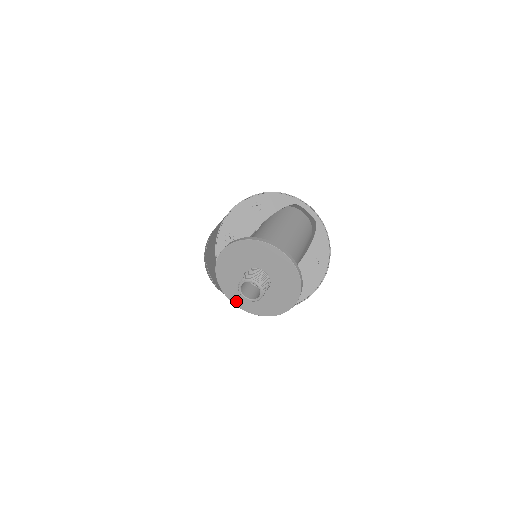
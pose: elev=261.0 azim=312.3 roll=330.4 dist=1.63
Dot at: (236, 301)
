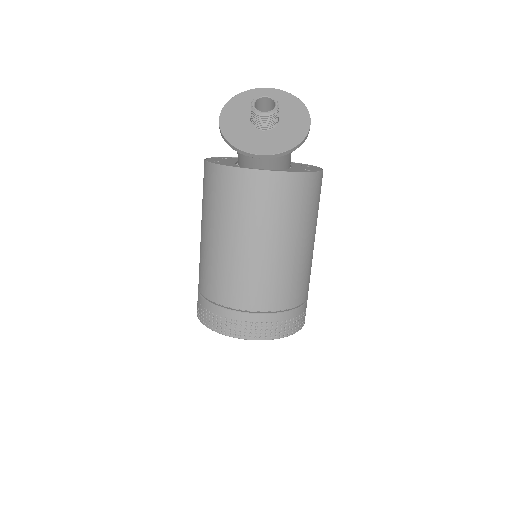
Dot at: (262, 151)
